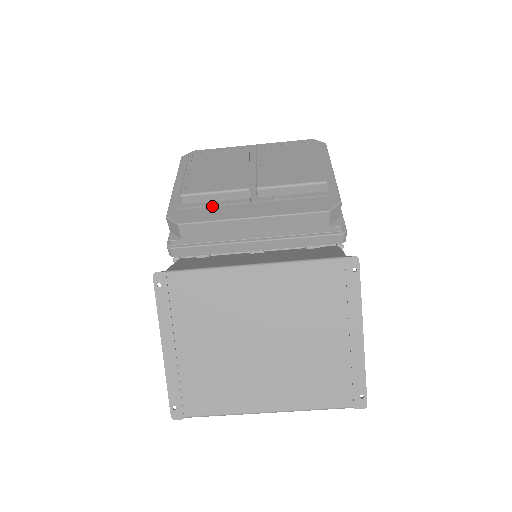
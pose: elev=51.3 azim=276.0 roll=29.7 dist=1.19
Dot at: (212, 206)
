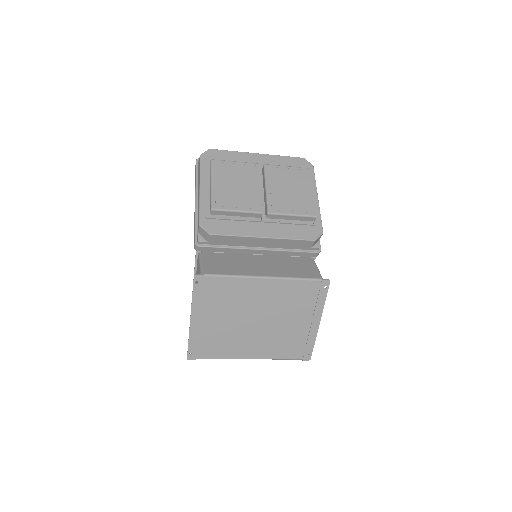
Dot at: (233, 220)
